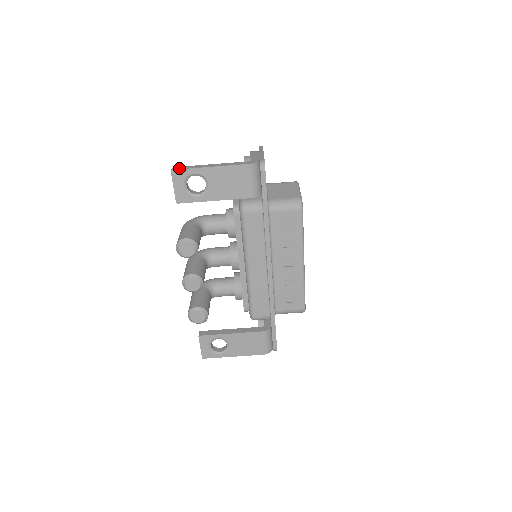
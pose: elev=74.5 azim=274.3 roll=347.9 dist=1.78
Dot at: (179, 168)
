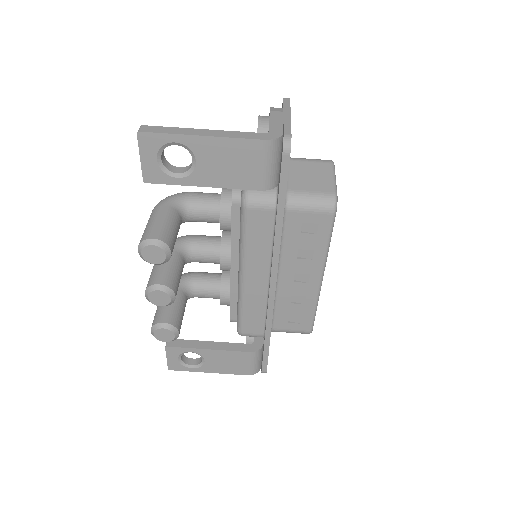
Dot at: (151, 129)
